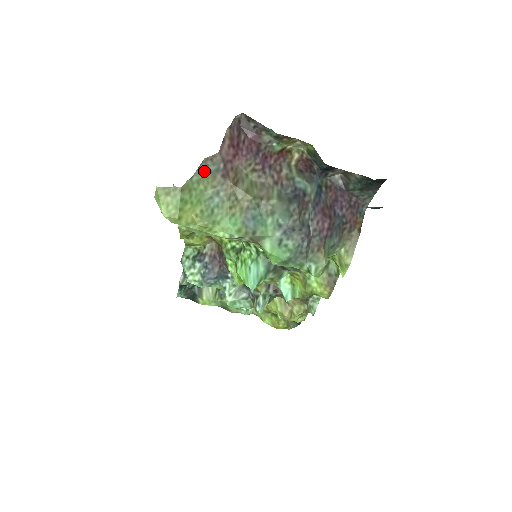
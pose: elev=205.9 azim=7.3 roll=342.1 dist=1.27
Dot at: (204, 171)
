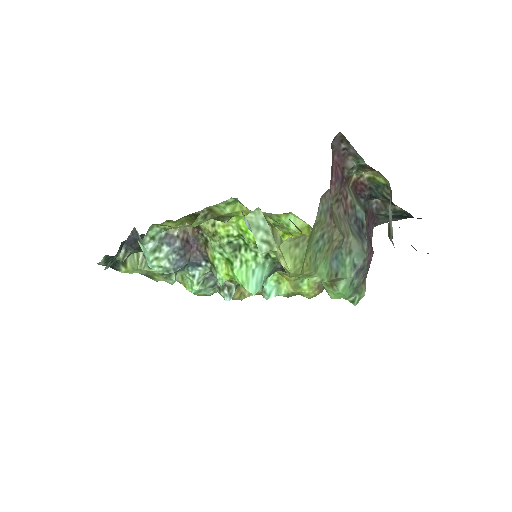
Dot at: (321, 212)
